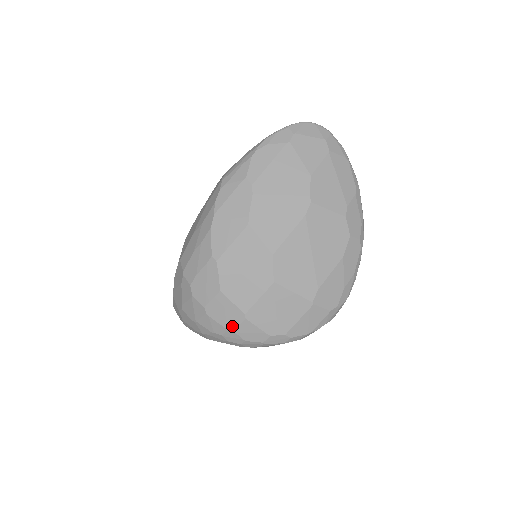
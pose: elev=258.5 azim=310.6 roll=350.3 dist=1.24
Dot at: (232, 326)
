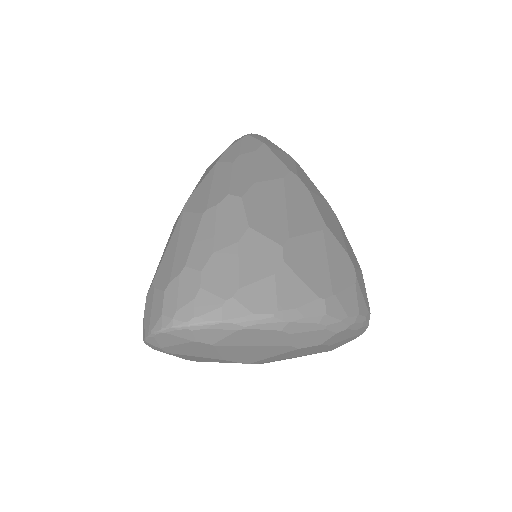
Dot at: occluded
